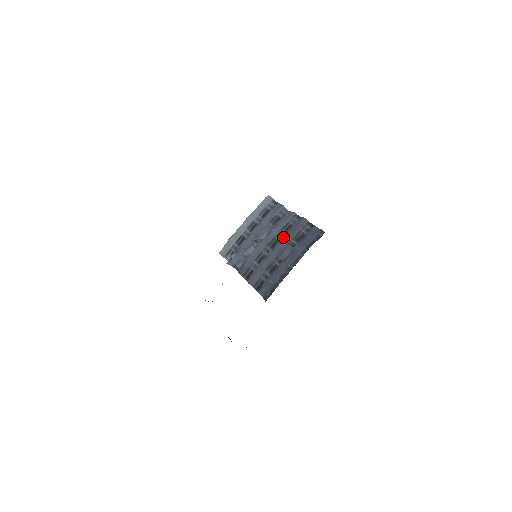
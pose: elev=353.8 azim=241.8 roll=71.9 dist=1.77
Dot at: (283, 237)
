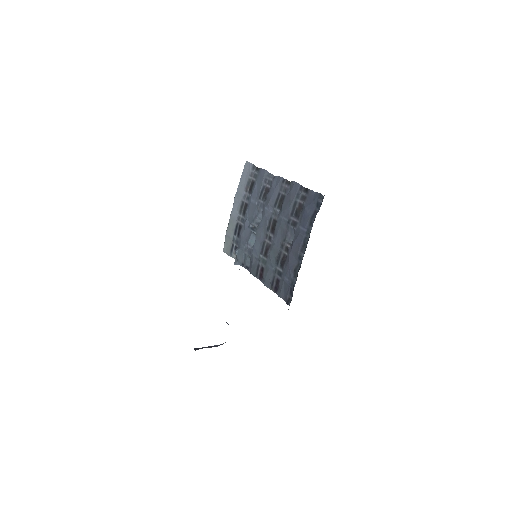
Dot at: (279, 216)
